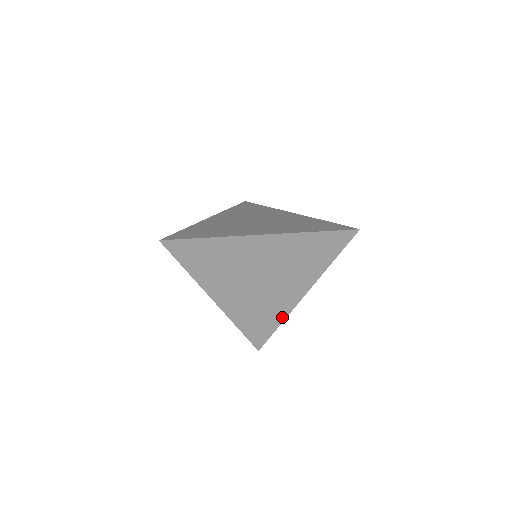
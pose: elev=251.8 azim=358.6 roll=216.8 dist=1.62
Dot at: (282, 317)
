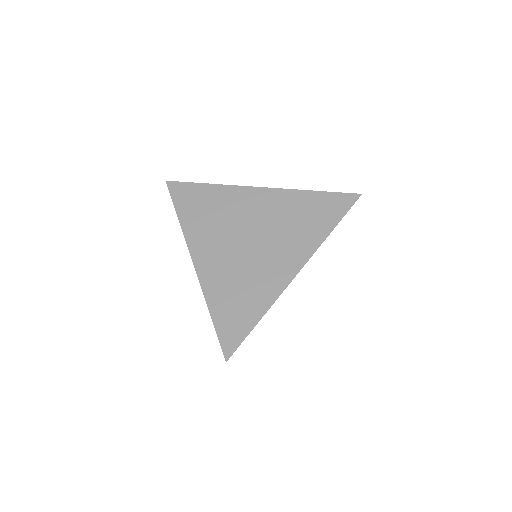
Dot at: occluded
